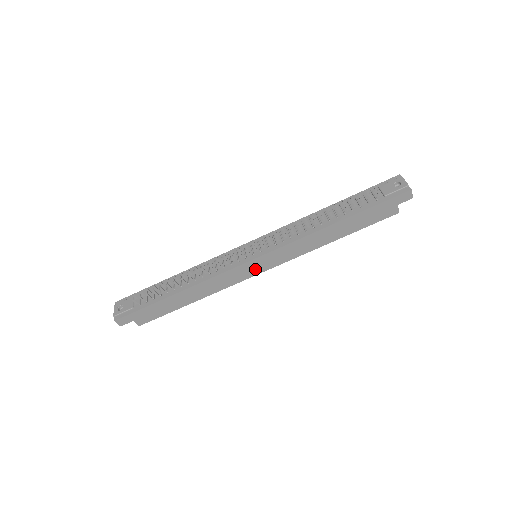
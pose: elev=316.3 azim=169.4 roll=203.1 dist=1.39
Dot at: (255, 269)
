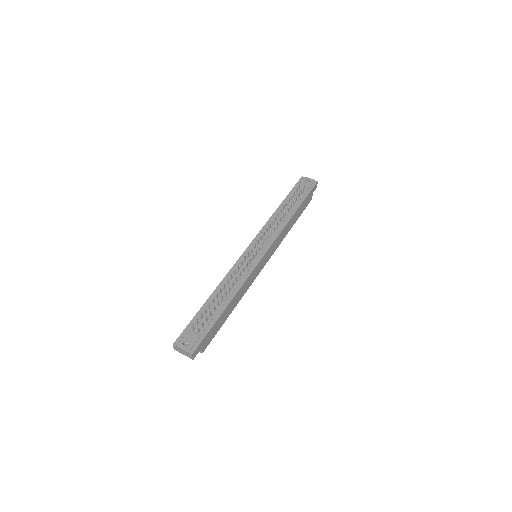
Dot at: (262, 264)
